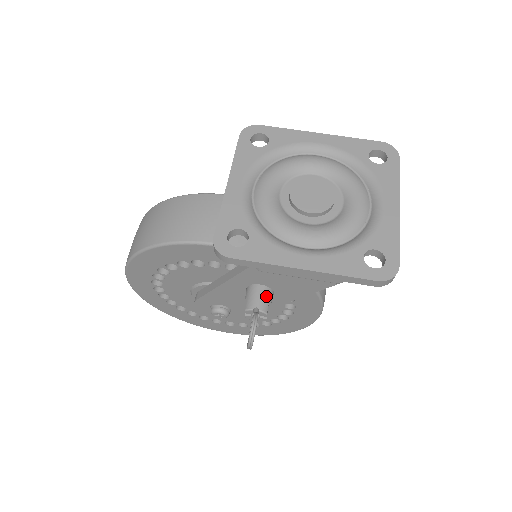
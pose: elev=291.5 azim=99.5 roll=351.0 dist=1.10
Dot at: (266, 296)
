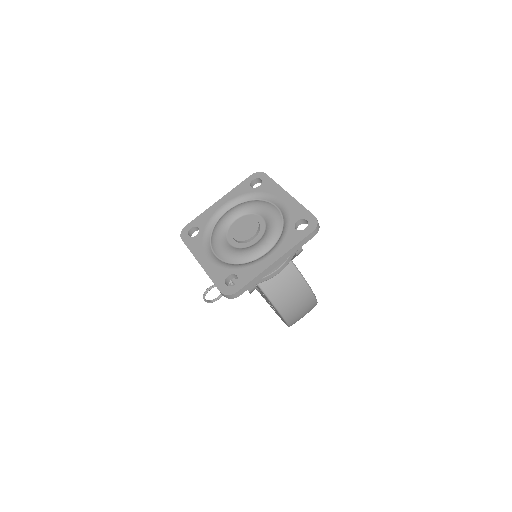
Dot at: occluded
